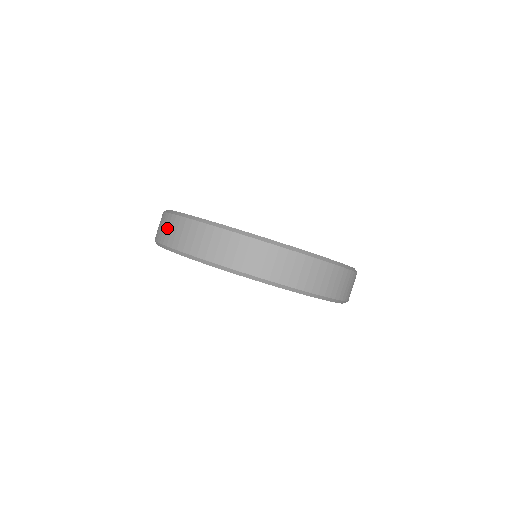
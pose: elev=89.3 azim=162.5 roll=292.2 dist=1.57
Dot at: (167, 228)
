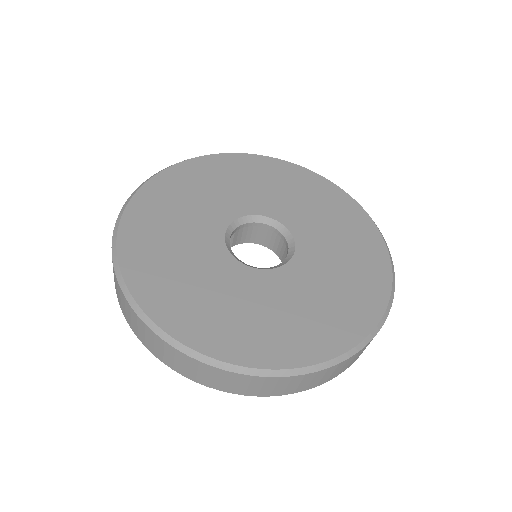
Dot at: (234, 384)
